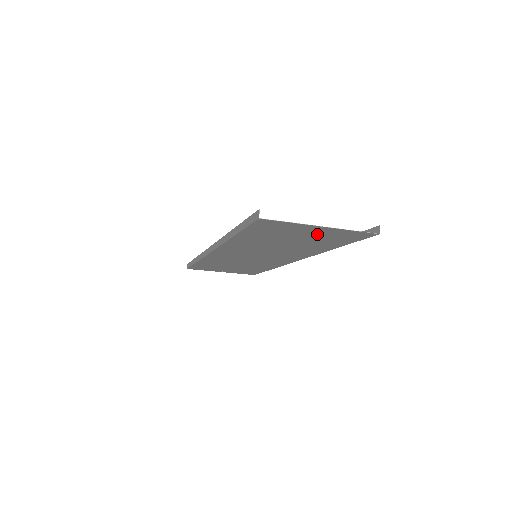
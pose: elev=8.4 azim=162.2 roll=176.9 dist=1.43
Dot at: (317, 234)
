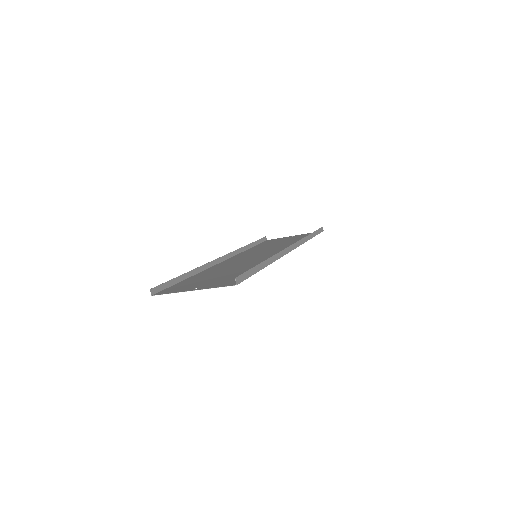
Dot at: (212, 283)
